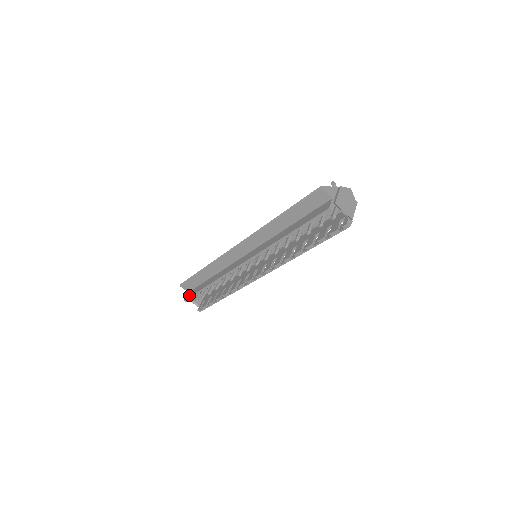
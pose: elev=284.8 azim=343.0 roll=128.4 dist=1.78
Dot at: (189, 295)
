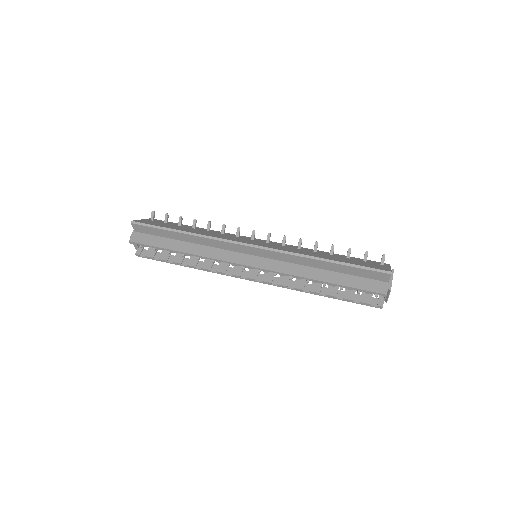
Dot at: (140, 240)
